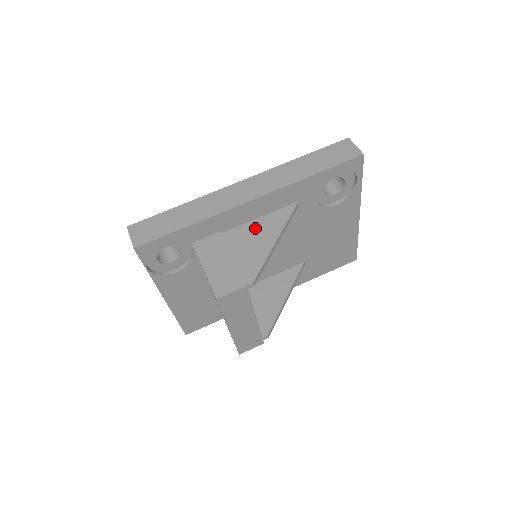
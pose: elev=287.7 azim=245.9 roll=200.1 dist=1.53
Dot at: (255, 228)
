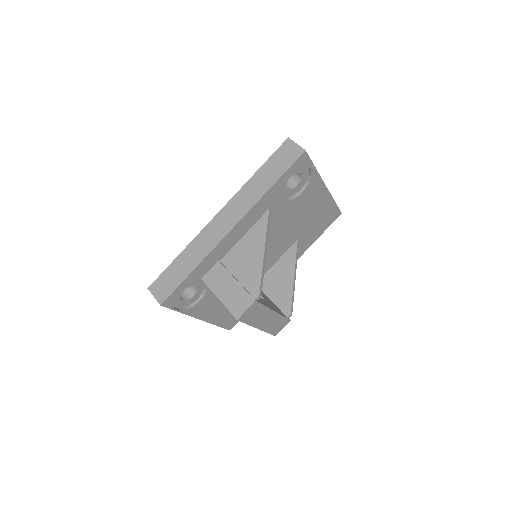
Dot at: (244, 247)
